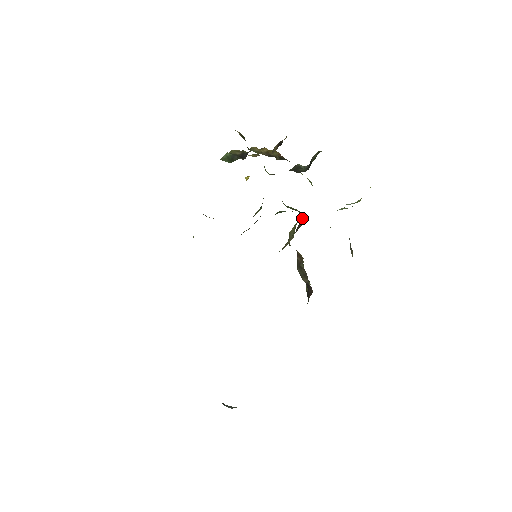
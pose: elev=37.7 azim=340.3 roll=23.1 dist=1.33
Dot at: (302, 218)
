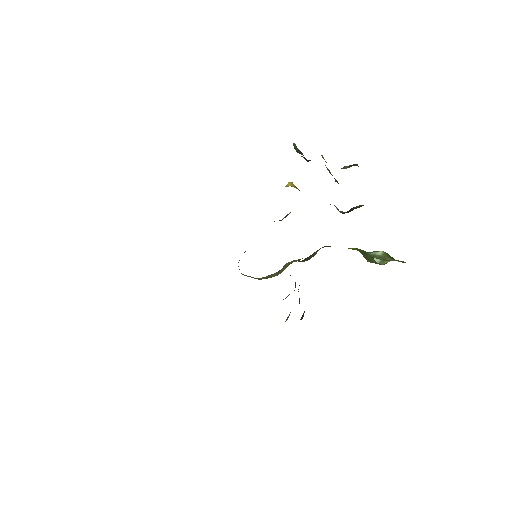
Dot at: (317, 251)
